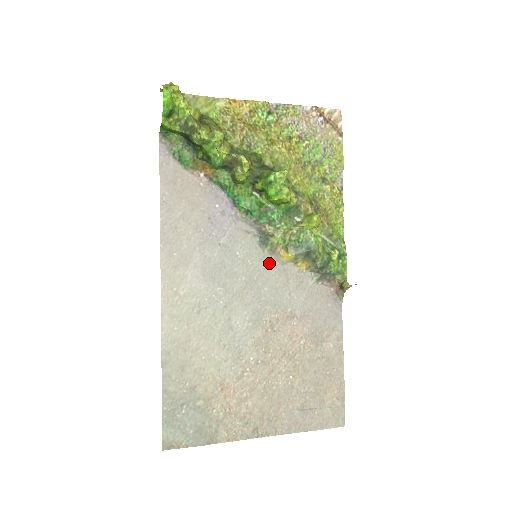
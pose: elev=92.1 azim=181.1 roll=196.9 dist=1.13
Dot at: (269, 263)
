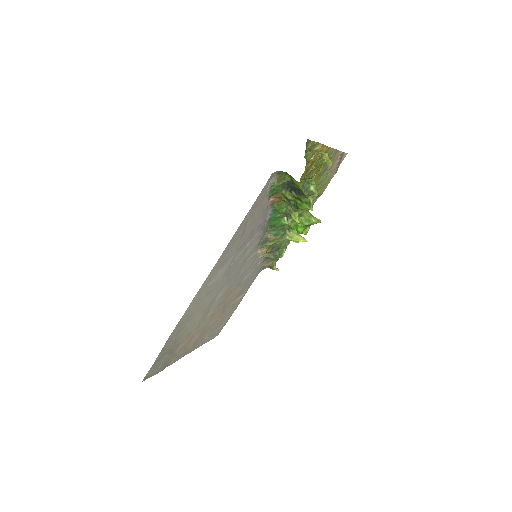
Dot at: (254, 255)
